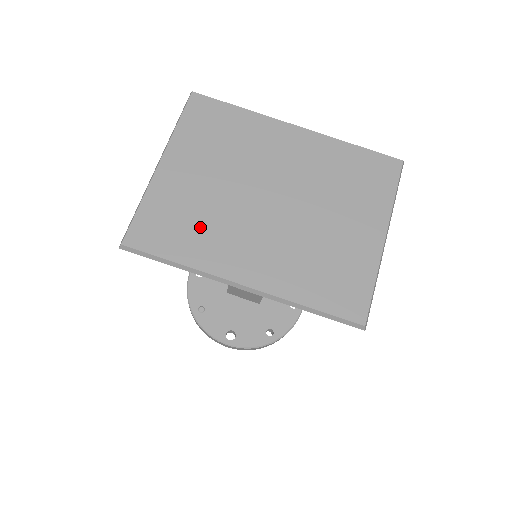
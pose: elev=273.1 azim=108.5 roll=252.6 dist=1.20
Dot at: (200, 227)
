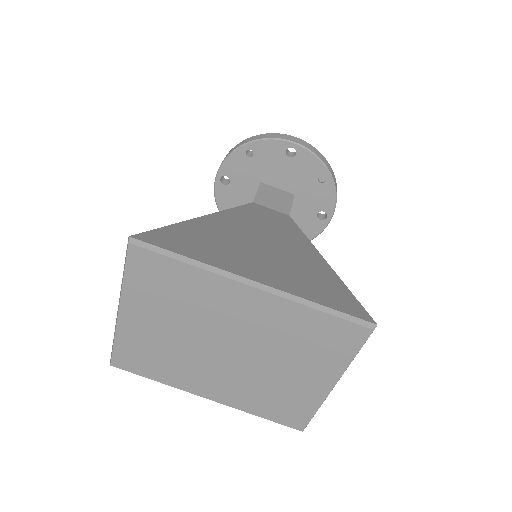
Dot at: (167, 362)
